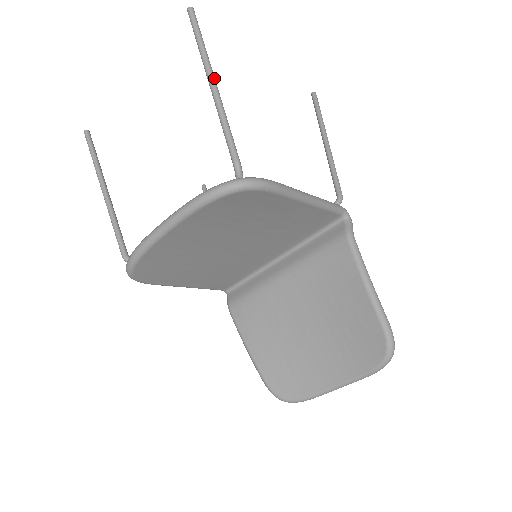
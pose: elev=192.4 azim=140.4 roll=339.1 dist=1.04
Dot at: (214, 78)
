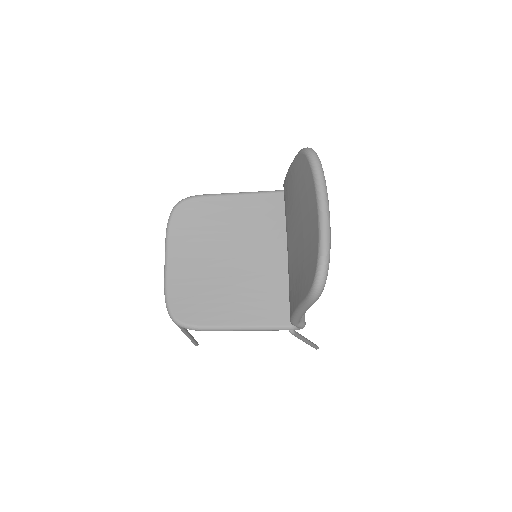
Dot at: occluded
